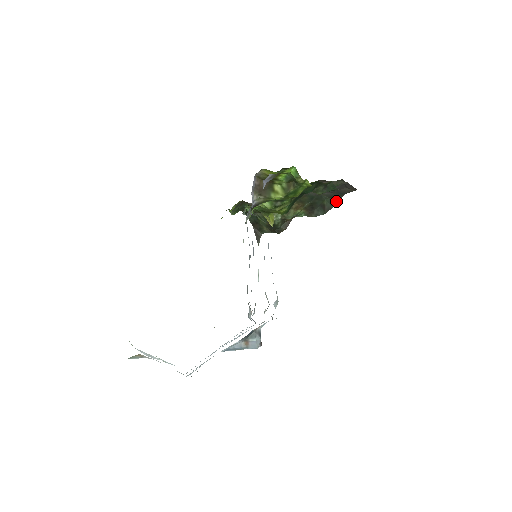
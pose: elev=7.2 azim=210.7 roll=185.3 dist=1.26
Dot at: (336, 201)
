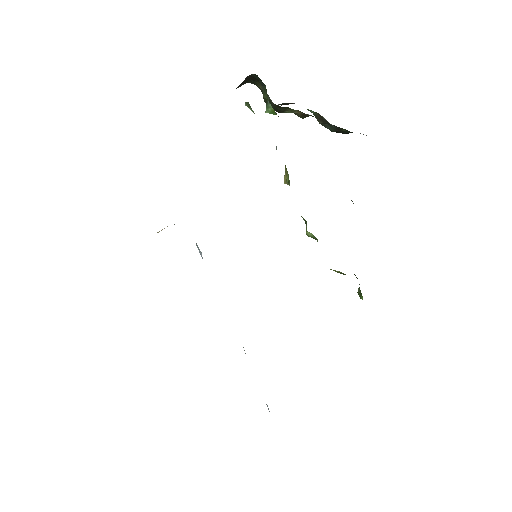
Dot at: occluded
